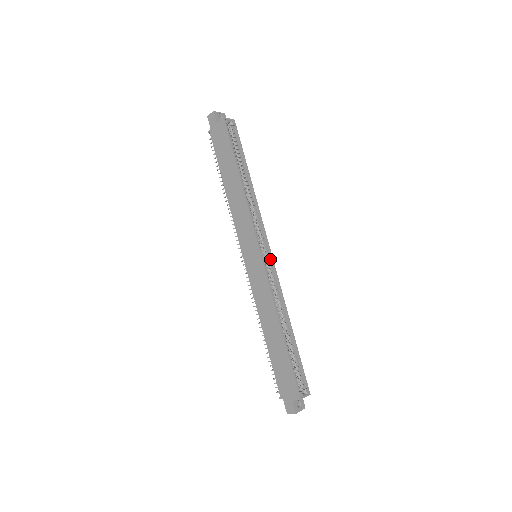
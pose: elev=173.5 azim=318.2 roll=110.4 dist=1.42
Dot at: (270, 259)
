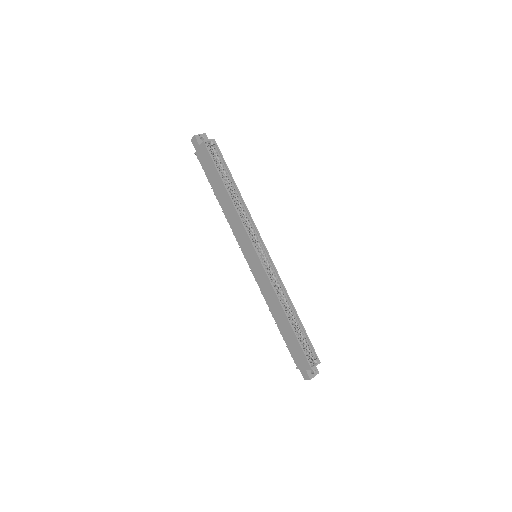
Dot at: (268, 257)
